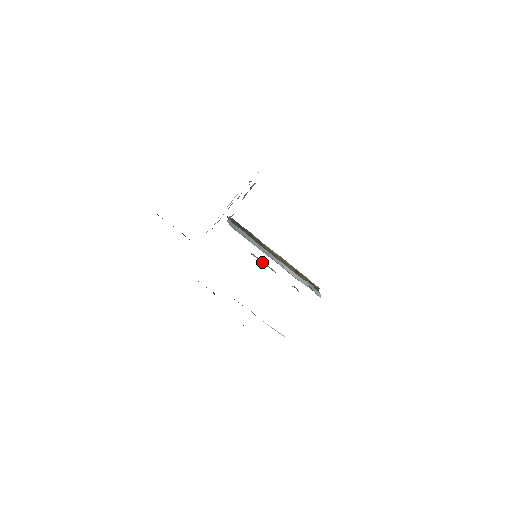
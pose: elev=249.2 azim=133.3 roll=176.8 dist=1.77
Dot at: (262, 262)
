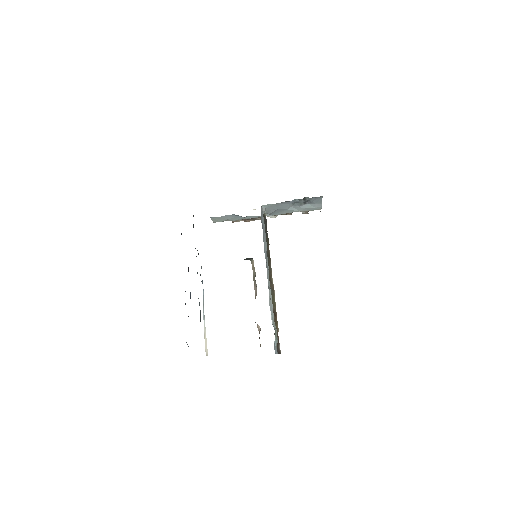
Dot at: (254, 277)
